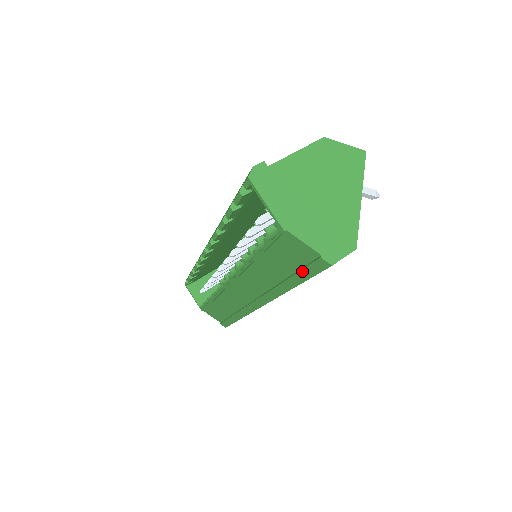
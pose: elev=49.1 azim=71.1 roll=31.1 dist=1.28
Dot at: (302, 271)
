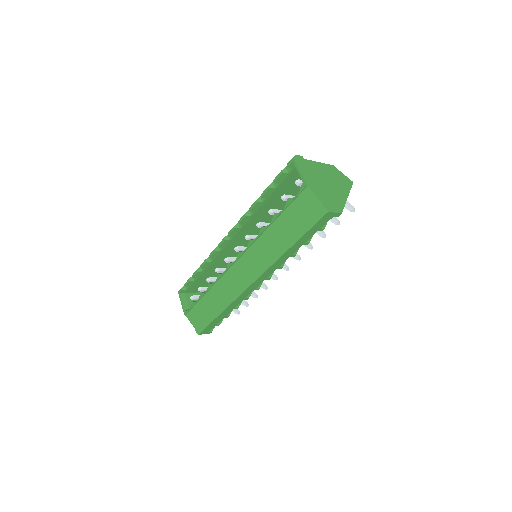
Dot at: (305, 224)
